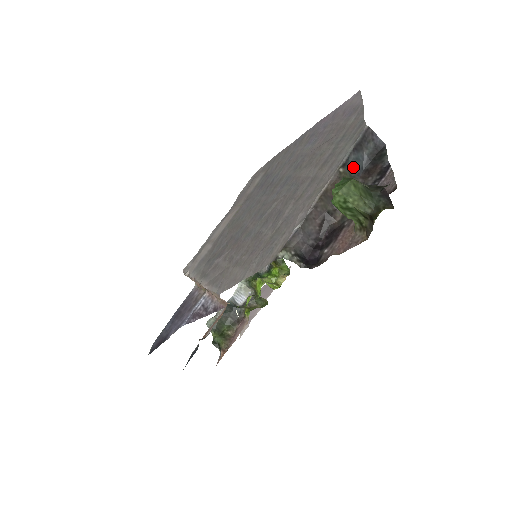
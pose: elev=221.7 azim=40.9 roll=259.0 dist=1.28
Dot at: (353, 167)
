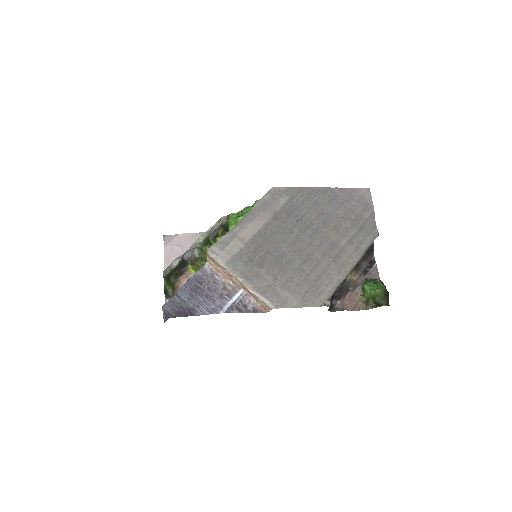
Dot at: occluded
